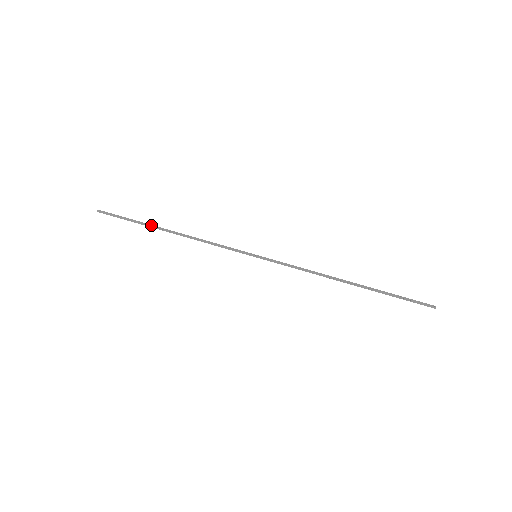
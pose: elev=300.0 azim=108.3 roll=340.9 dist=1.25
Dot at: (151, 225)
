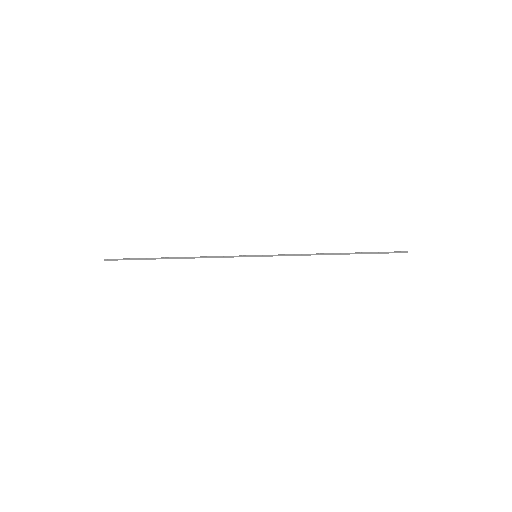
Dot at: occluded
